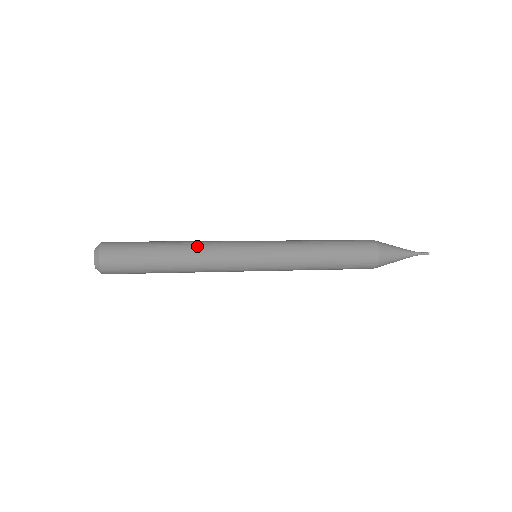
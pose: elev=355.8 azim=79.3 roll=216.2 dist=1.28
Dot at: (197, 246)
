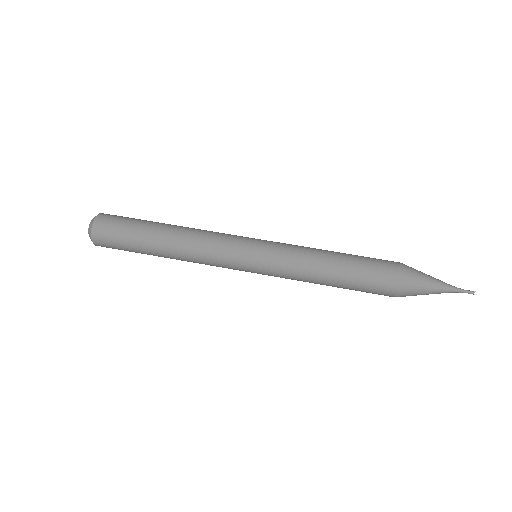
Dot at: (188, 244)
